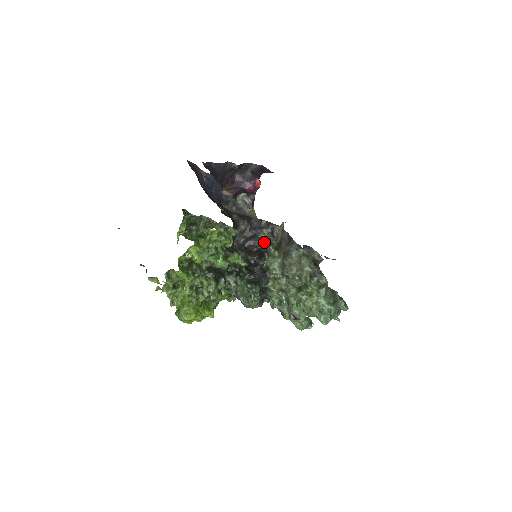
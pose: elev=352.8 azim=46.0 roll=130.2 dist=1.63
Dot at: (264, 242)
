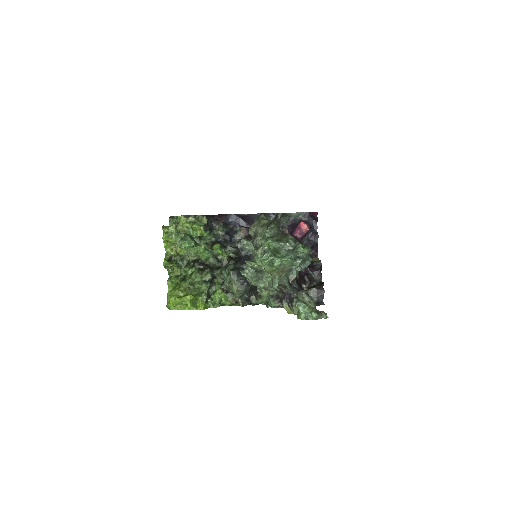
Dot at: occluded
